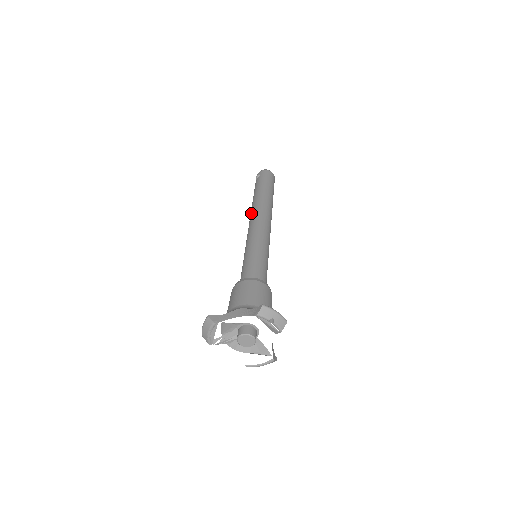
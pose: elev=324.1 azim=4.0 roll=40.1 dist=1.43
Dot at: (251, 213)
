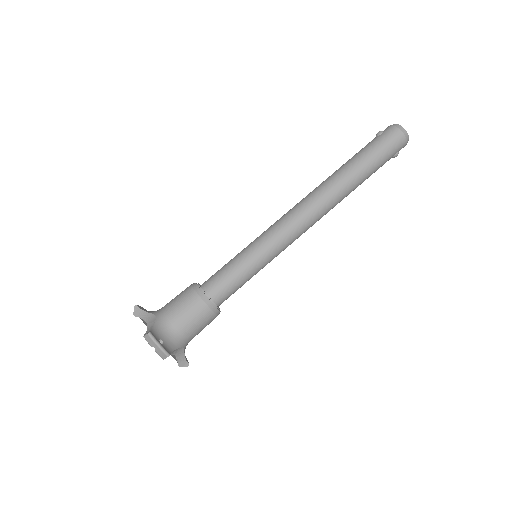
Dot at: (307, 195)
